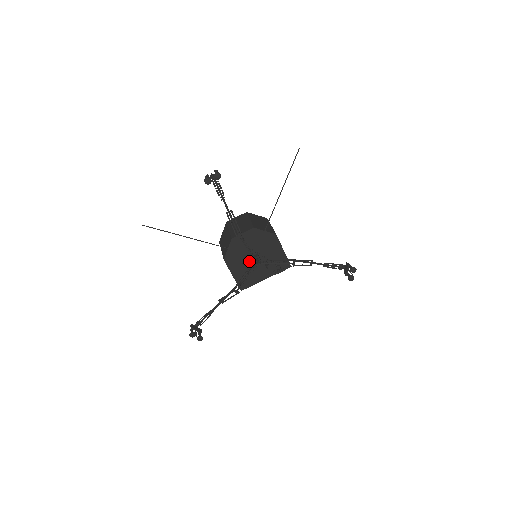
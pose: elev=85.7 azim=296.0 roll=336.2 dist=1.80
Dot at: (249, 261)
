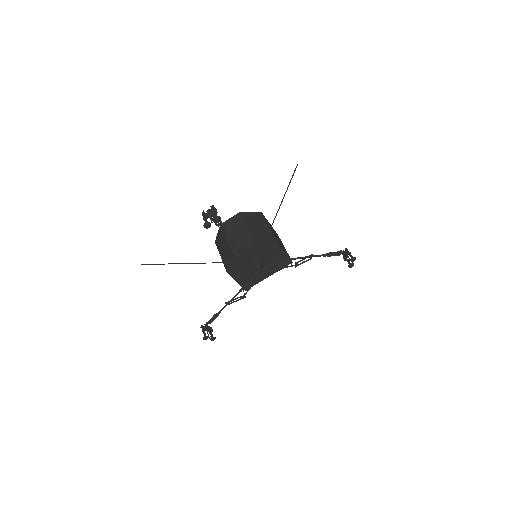
Dot at: (252, 269)
